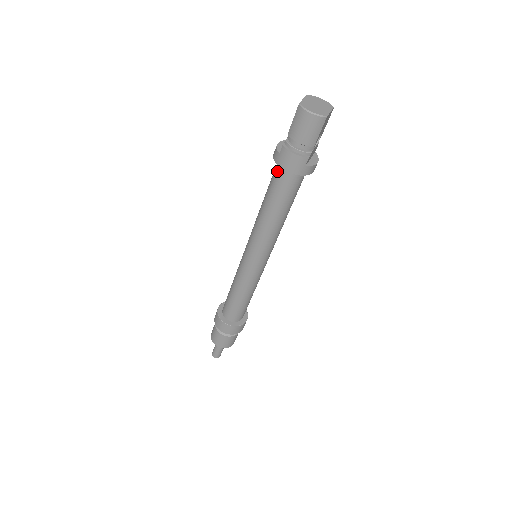
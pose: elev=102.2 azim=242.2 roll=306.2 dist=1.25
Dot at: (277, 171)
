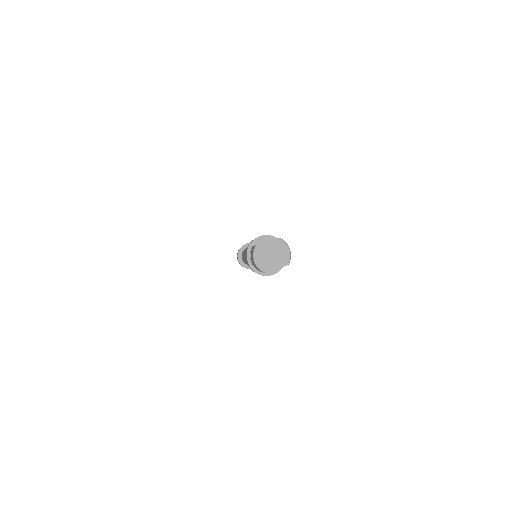
Dot at: occluded
